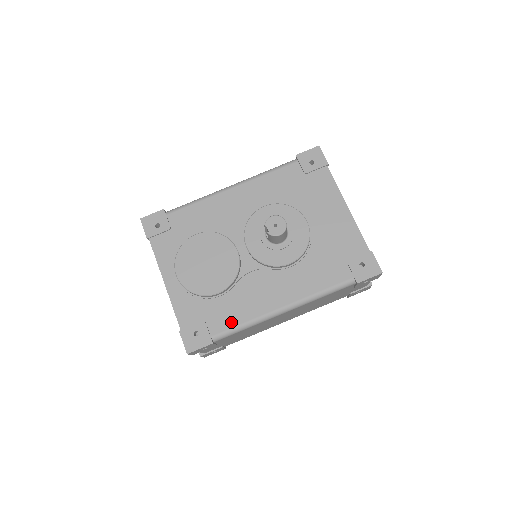
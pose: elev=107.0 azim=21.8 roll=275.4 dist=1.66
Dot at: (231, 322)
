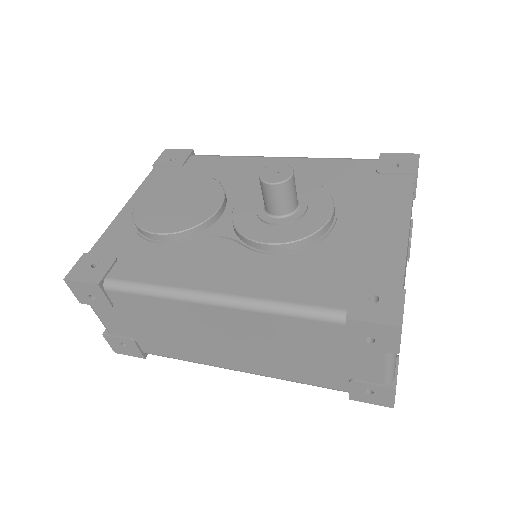
Dot at: (141, 275)
